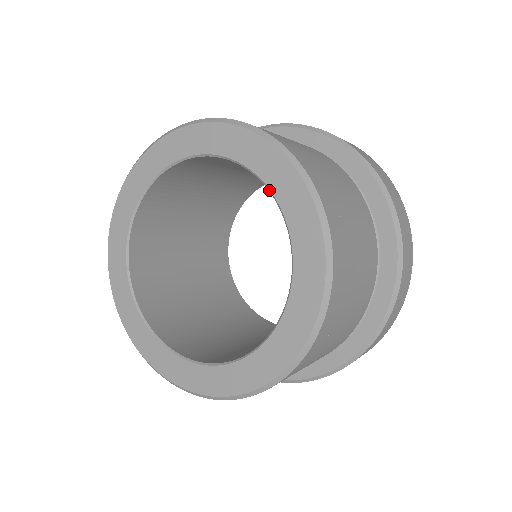
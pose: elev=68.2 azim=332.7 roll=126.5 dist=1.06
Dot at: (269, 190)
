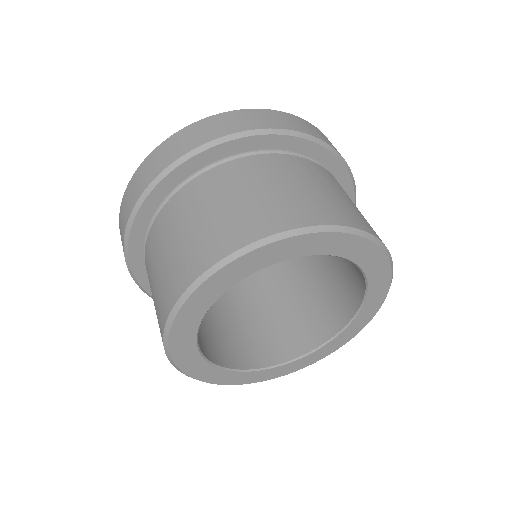
Dot at: (360, 269)
